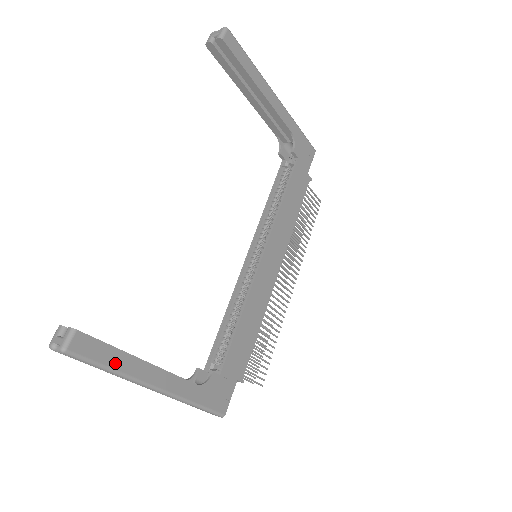
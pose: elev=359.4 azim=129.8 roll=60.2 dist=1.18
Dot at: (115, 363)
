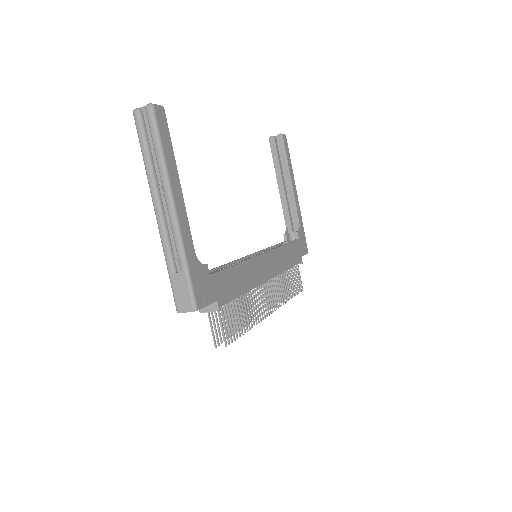
Dot at: (167, 154)
